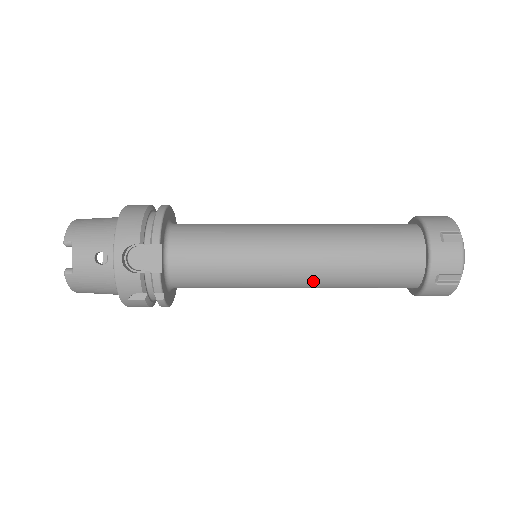
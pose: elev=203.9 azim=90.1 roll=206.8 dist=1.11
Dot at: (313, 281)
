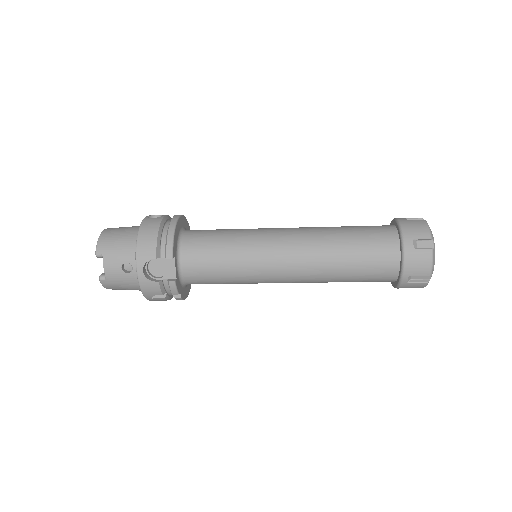
Dot at: (303, 280)
